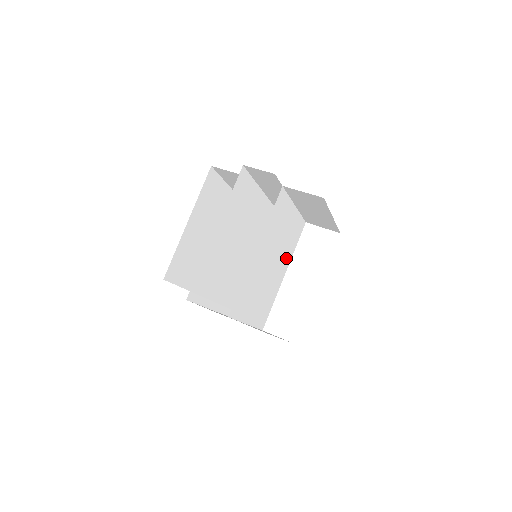
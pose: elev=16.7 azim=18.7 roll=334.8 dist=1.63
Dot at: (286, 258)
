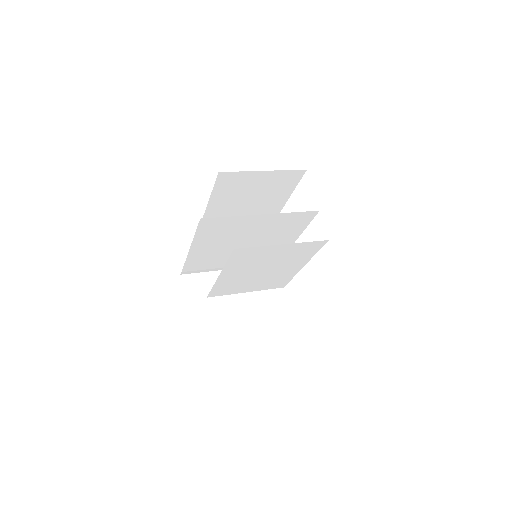
Dot at: (297, 261)
